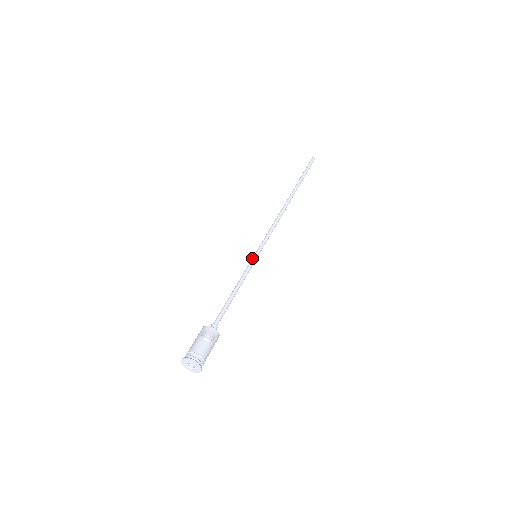
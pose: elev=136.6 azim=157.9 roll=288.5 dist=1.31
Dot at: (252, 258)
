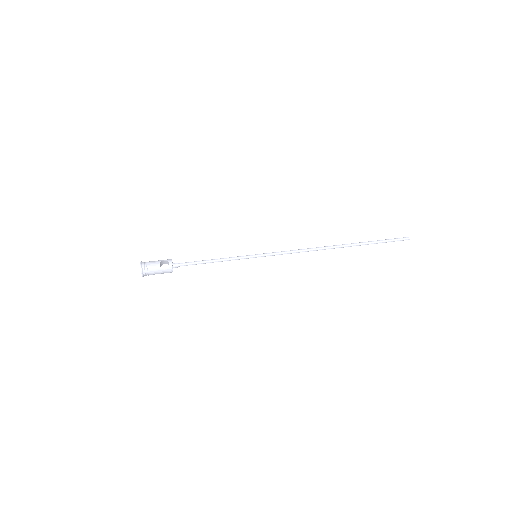
Dot at: occluded
